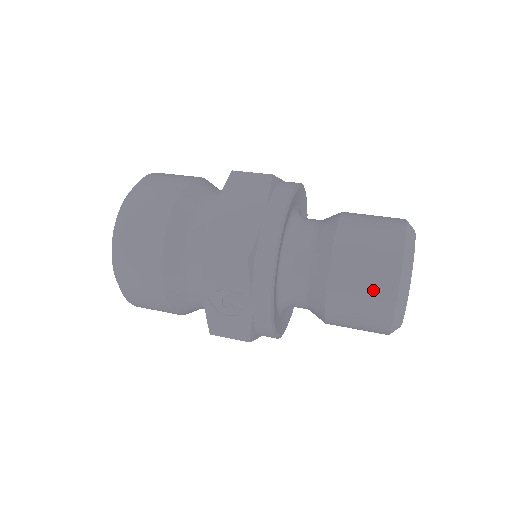
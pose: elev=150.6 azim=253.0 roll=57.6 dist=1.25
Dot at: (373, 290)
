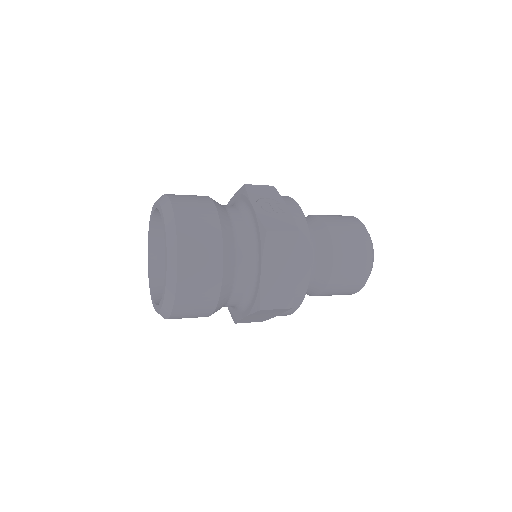
Dot at: (345, 218)
